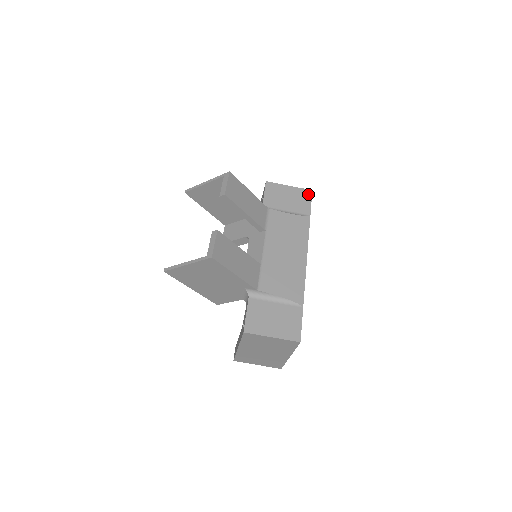
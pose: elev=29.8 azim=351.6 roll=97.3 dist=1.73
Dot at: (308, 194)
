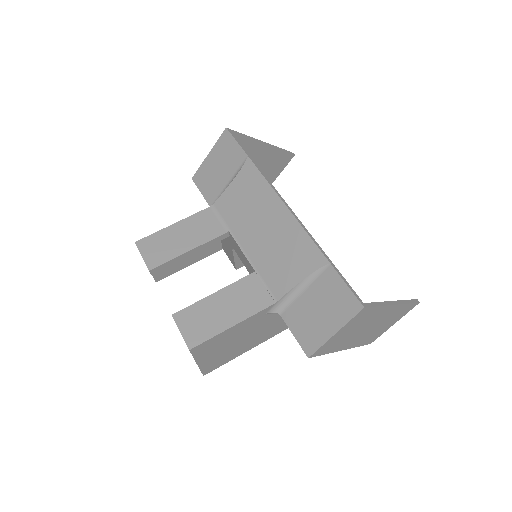
Dot at: (227, 137)
